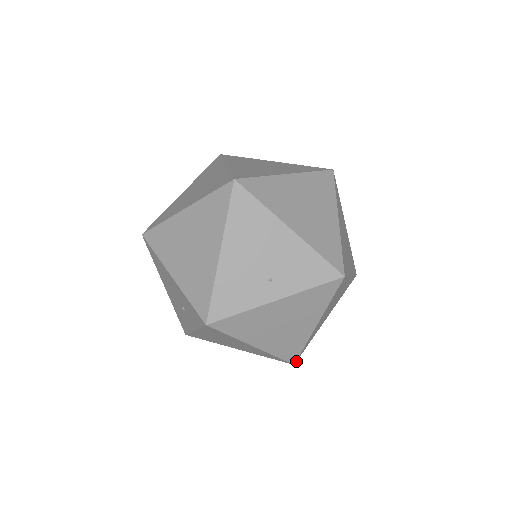
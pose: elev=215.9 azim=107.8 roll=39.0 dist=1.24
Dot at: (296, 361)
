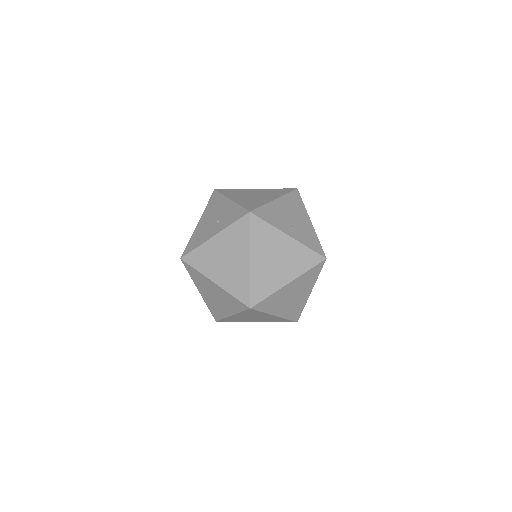
Dot at: (252, 308)
